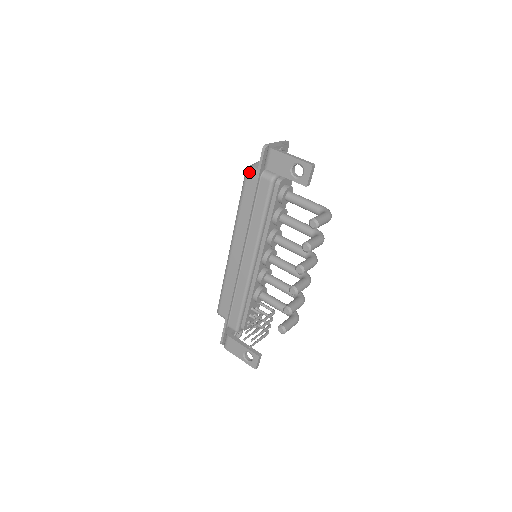
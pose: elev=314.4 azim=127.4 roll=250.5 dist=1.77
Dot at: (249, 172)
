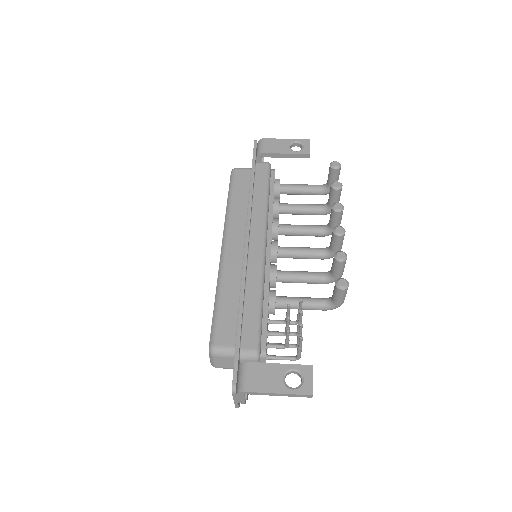
Dot at: (237, 168)
